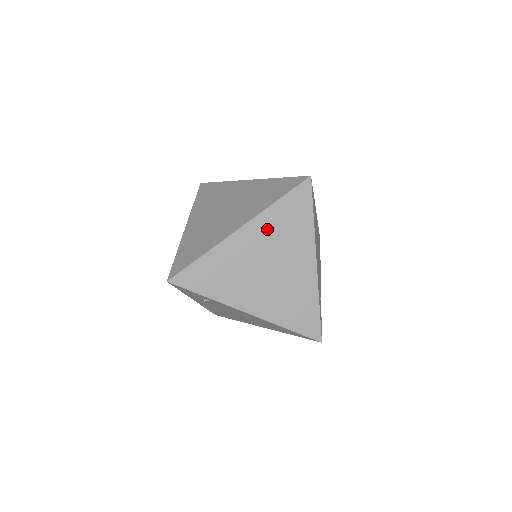
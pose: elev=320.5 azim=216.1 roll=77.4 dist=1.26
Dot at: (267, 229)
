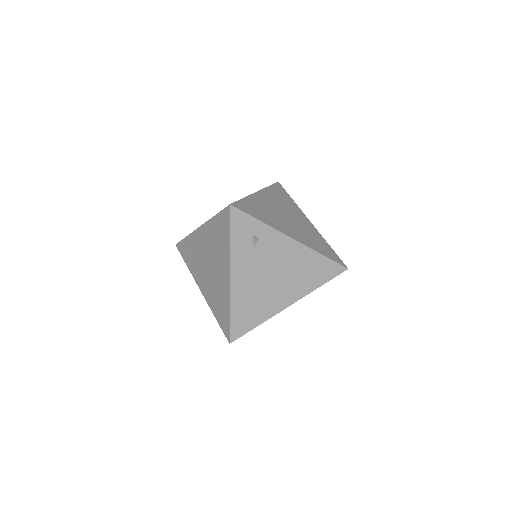
Dot at: (273, 197)
